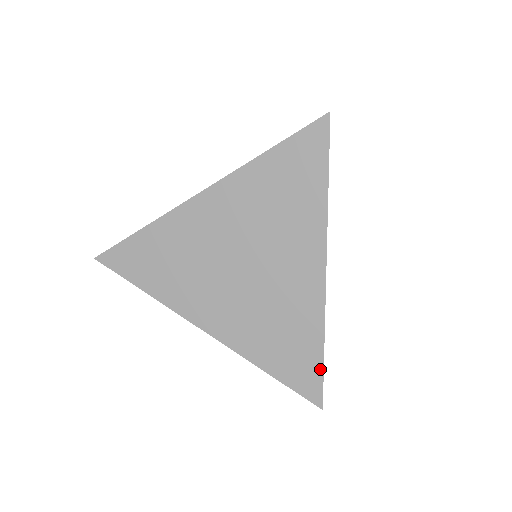
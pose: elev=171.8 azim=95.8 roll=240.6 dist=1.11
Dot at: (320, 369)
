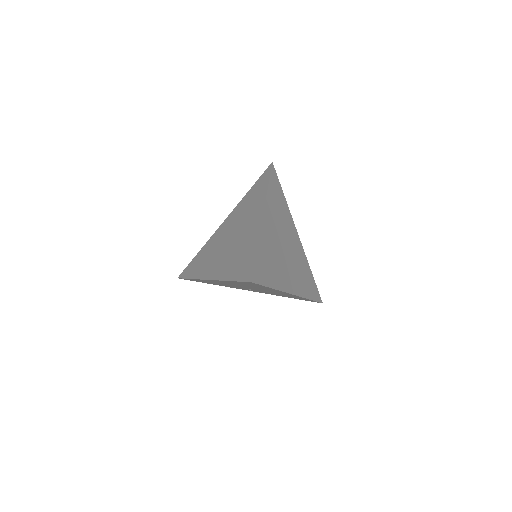
Dot at: (253, 261)
